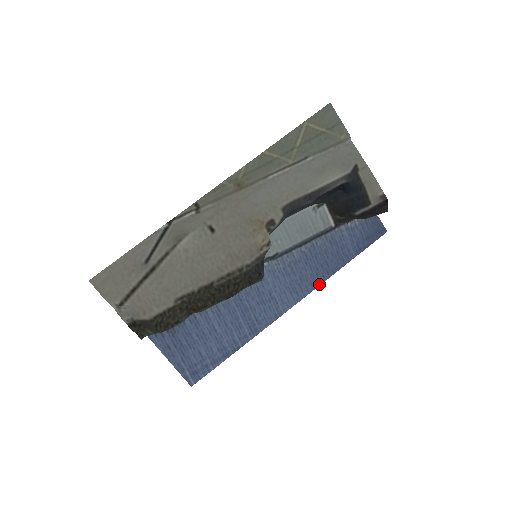
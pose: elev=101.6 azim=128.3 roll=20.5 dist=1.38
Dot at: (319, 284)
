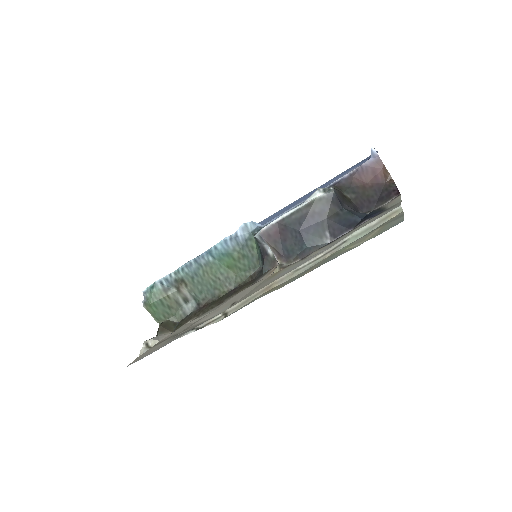
Dot at: (295, 201)
